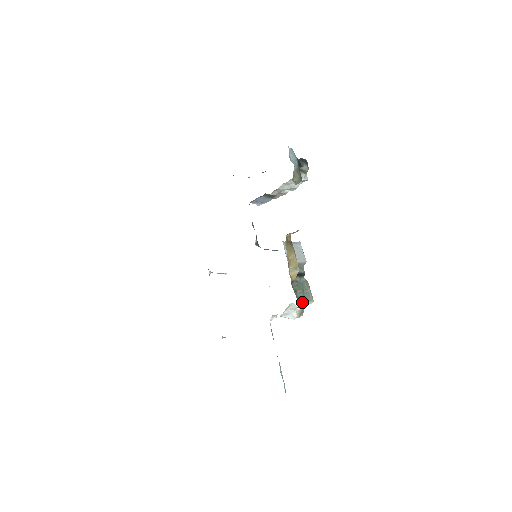
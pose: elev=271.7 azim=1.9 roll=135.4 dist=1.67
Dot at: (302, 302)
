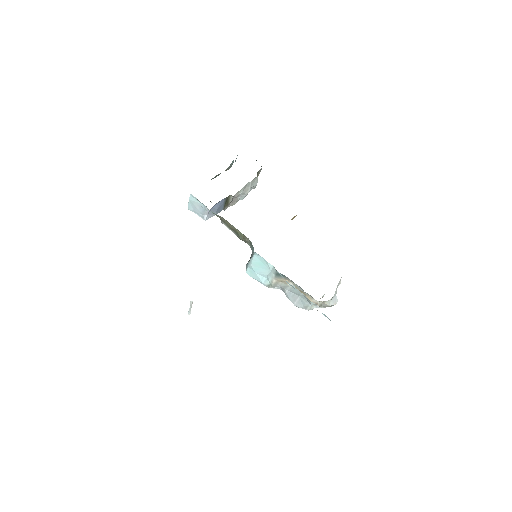
Dot at: occluded
